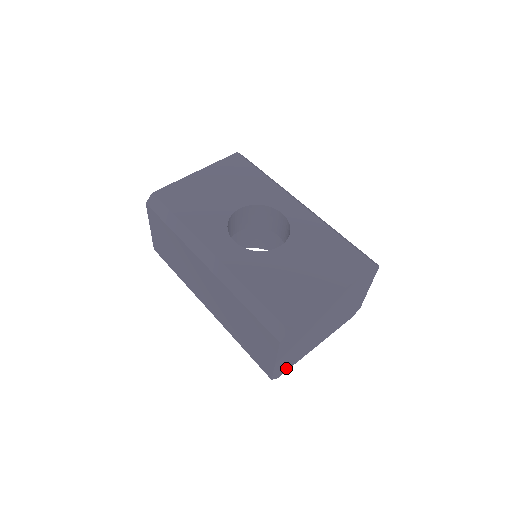
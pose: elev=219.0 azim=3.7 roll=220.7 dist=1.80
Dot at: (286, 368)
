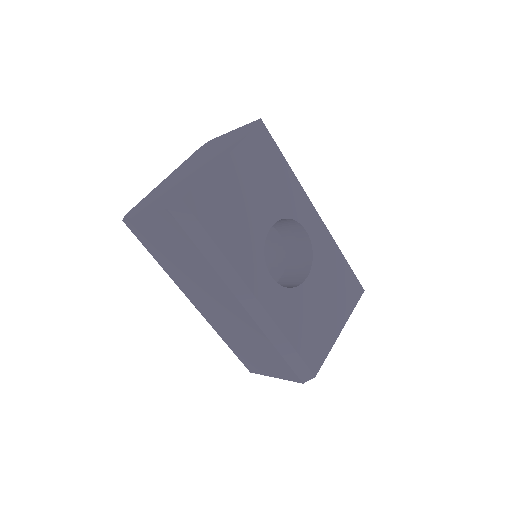
Dot at: occluded
